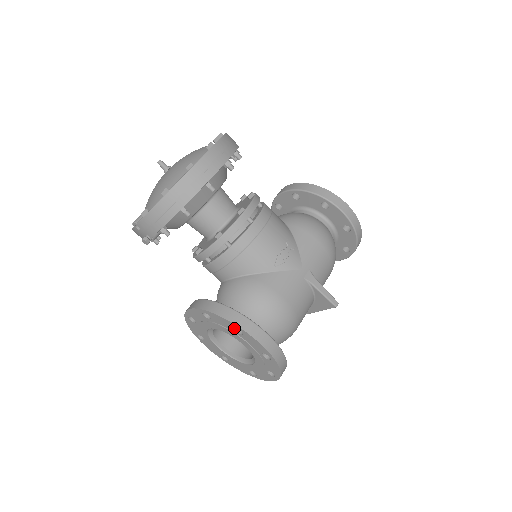
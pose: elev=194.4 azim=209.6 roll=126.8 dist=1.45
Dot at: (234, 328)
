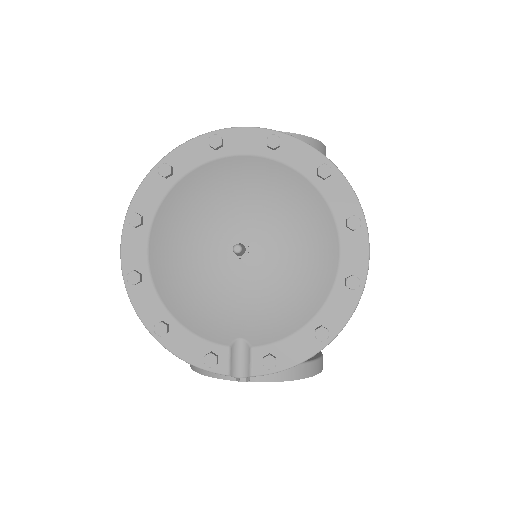
Dot at: occluded
